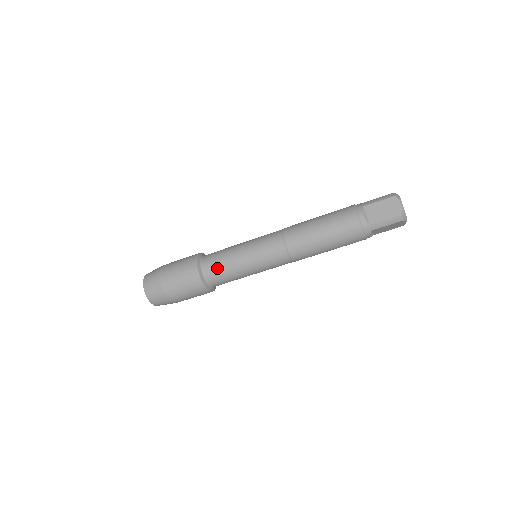
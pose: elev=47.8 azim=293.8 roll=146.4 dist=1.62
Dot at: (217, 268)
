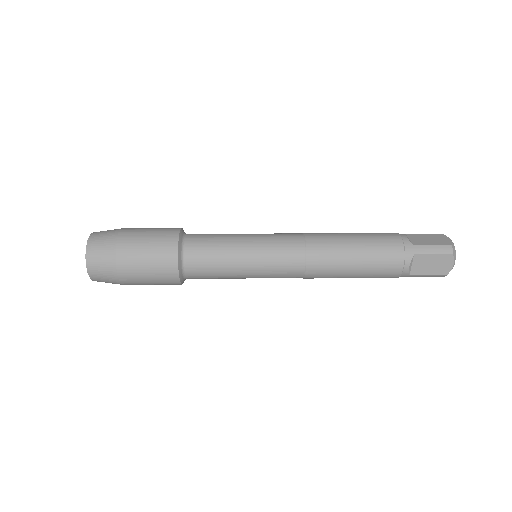
Dot at: (205, 273)
